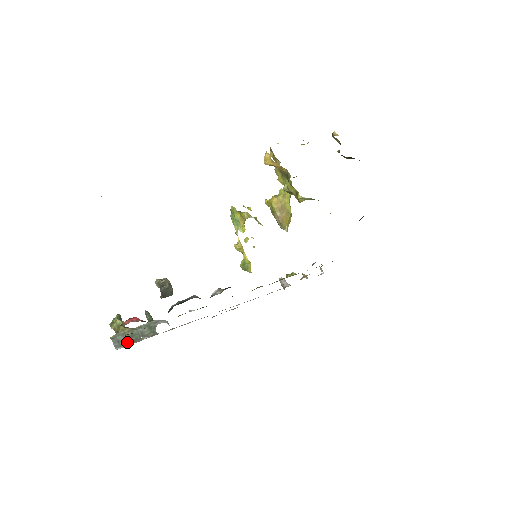
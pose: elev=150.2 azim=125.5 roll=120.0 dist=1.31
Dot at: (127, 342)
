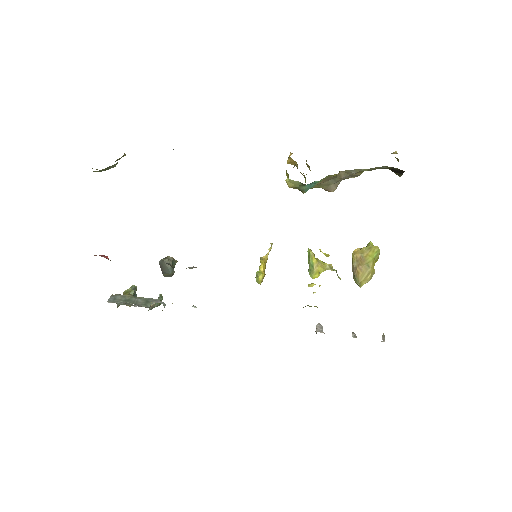
Dot at: (120, 302)
